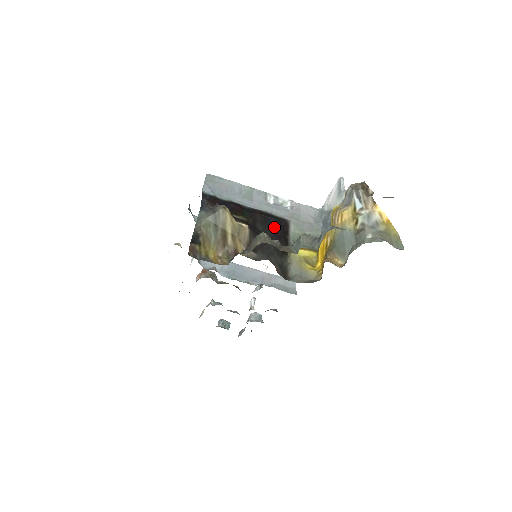
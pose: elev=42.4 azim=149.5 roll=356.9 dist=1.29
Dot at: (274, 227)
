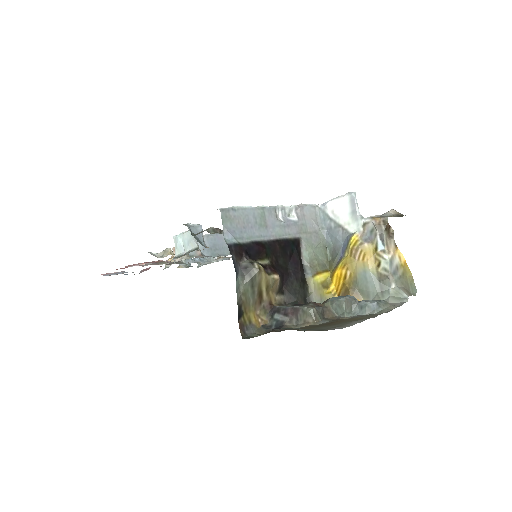
Dot at: (291, 253)
